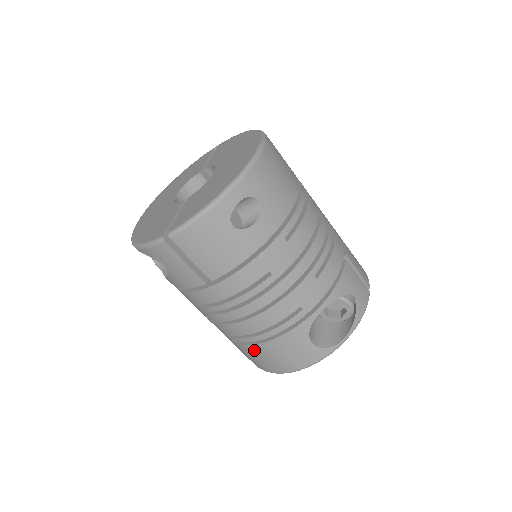
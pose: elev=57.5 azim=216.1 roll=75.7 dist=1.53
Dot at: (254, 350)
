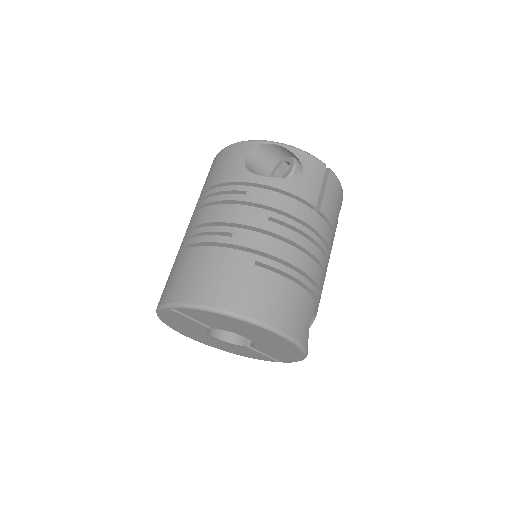
Dot at: (279, 283)
